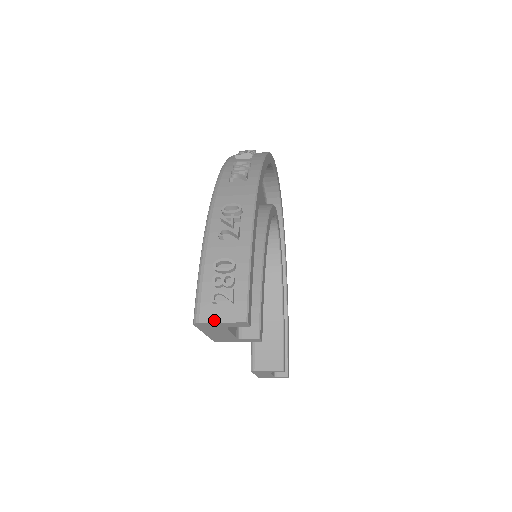
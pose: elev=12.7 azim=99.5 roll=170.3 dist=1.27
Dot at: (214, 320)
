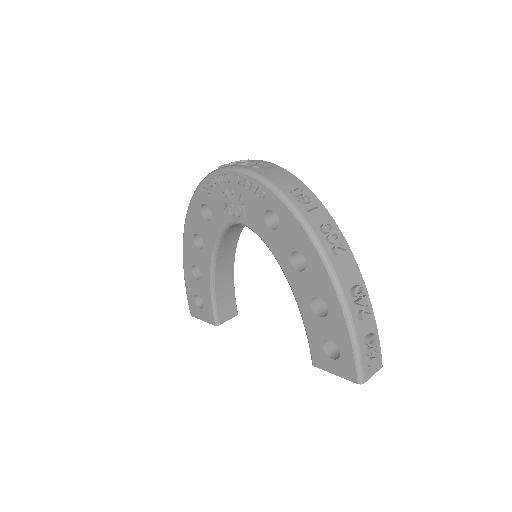
Dot at: (371, 376)
